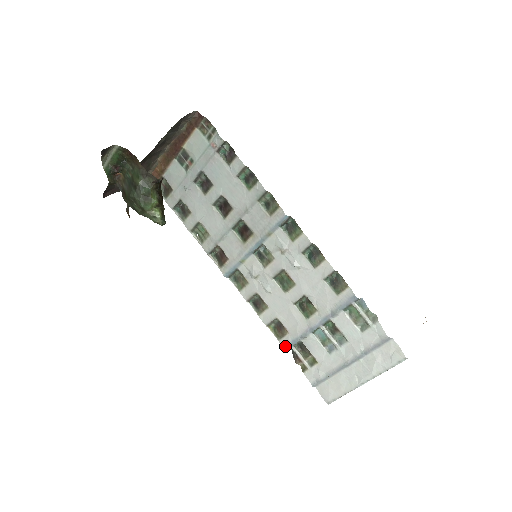
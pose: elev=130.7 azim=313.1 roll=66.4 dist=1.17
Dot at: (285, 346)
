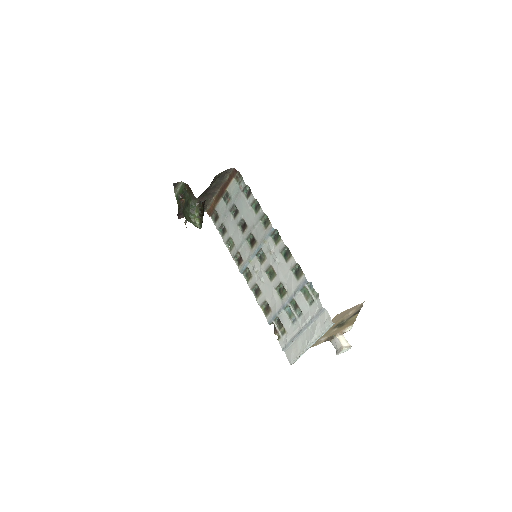
Dot at: (269, 321)
